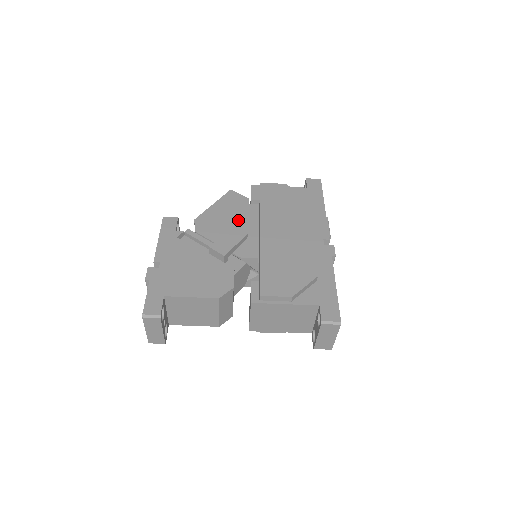
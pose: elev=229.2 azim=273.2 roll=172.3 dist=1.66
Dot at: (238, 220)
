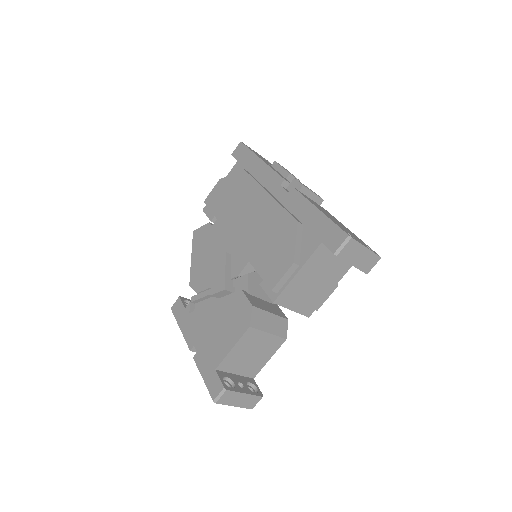
Dot at: (215, 248)
